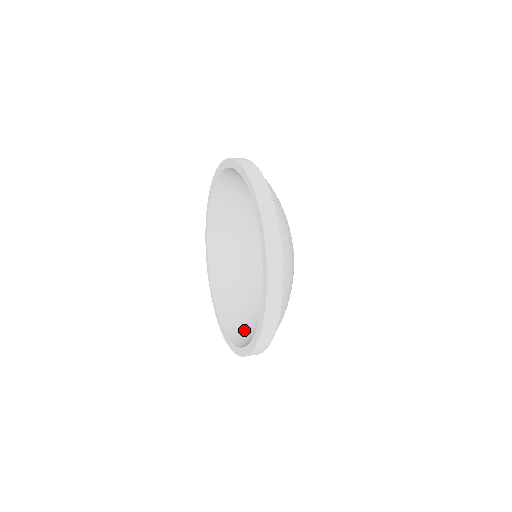
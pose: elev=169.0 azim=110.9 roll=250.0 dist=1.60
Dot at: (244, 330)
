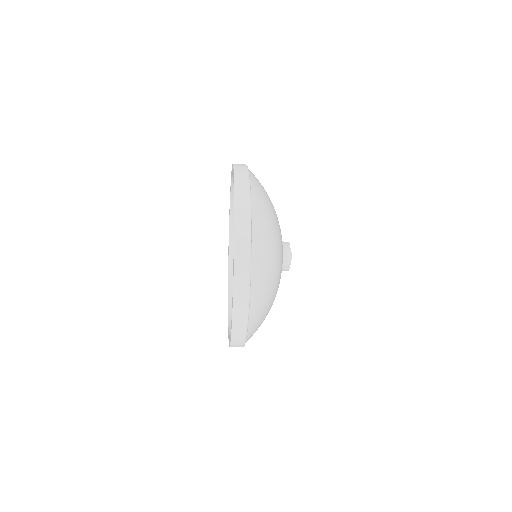
Dot at: occluded
